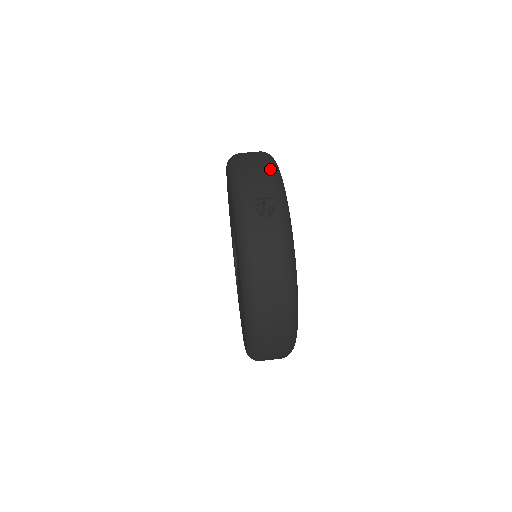
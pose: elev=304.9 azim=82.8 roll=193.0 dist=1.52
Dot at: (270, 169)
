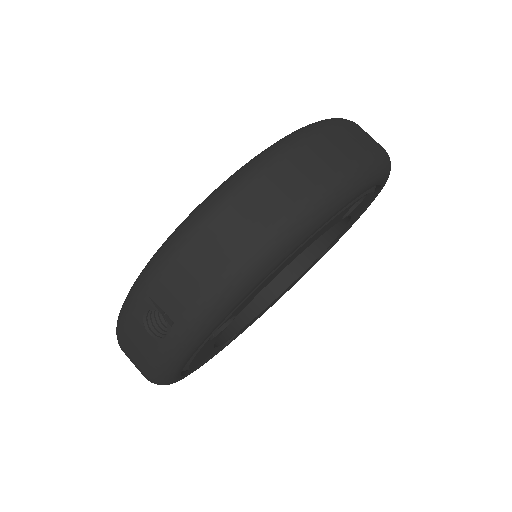
Dot at: (222, 280)
